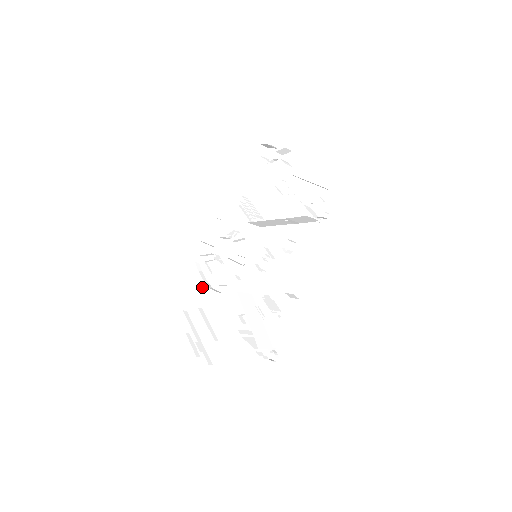
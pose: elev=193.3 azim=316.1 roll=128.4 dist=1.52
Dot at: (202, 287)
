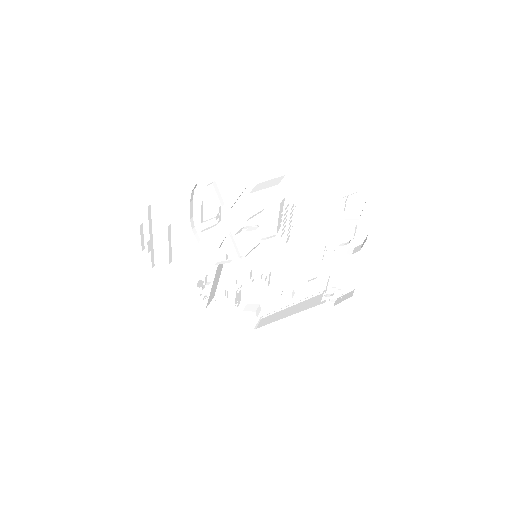
Dot at: (183, 214)
